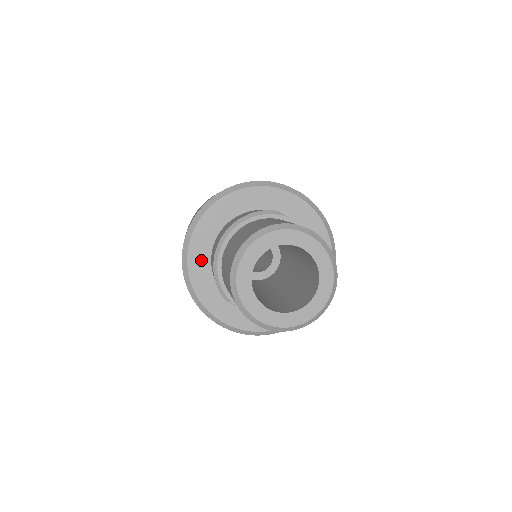
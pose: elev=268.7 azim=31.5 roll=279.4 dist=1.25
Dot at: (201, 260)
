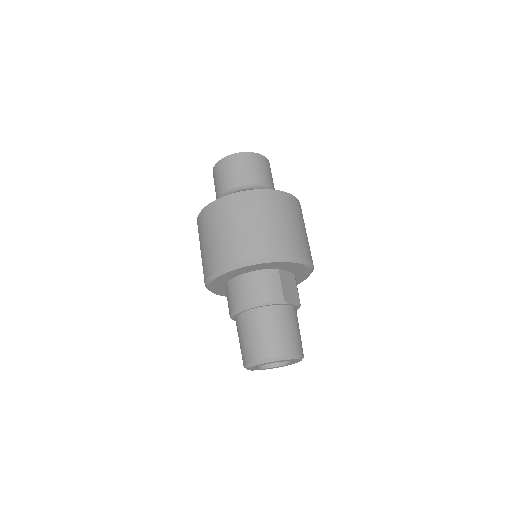
Dot at: (220, 282)
